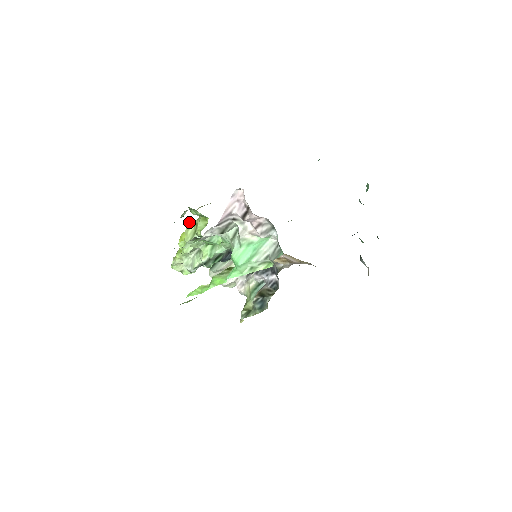
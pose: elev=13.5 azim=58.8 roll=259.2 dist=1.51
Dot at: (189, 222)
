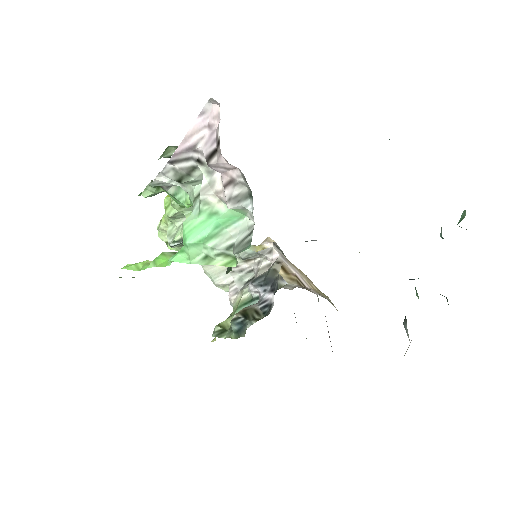
Dot at: occluded
